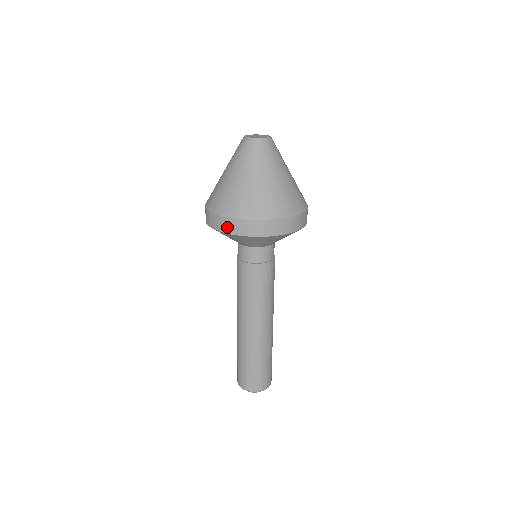
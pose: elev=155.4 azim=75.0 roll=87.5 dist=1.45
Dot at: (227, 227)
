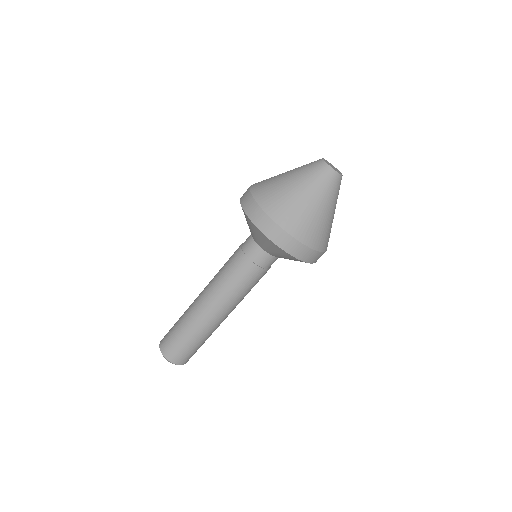
Dot at: (251, 210)
